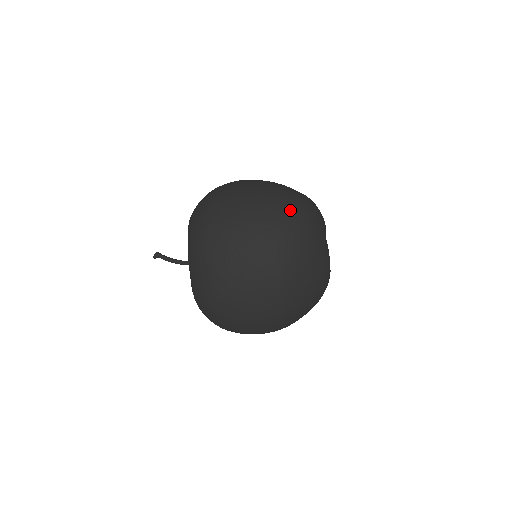
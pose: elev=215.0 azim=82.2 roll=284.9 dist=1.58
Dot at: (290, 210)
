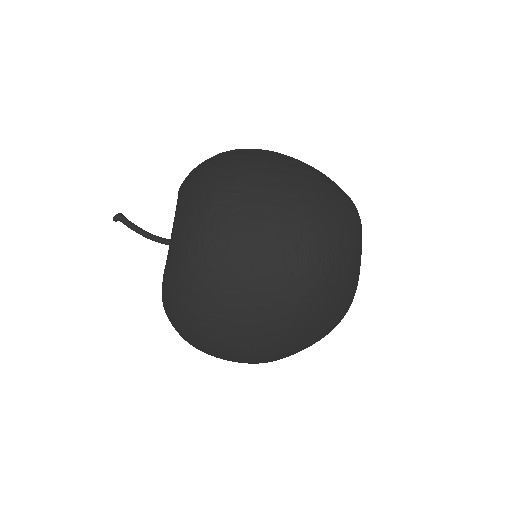
Dot at: (337, 209)
